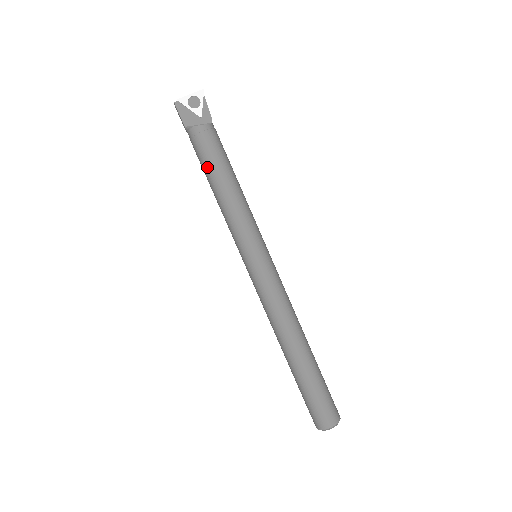
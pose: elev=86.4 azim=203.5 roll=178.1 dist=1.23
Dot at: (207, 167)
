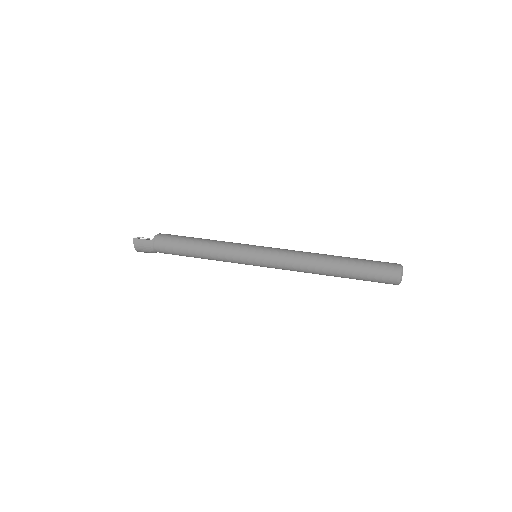
Dot at: (184, 240)
